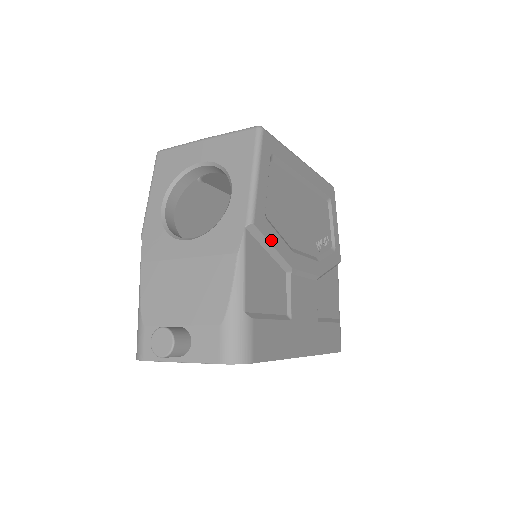
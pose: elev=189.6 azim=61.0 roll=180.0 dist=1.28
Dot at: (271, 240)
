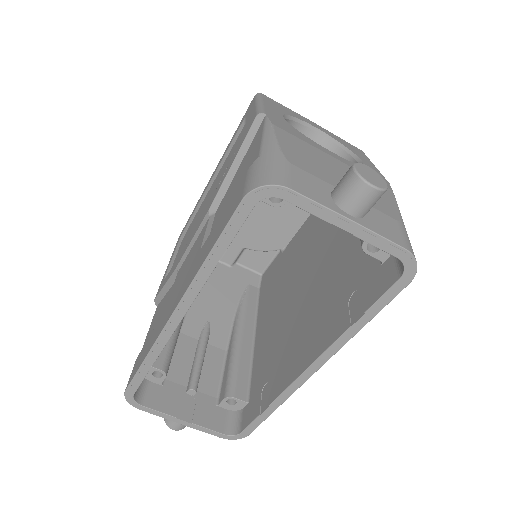
Dot at: occluded
